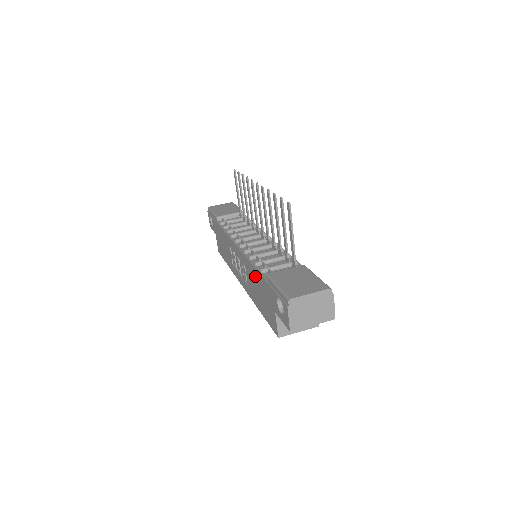
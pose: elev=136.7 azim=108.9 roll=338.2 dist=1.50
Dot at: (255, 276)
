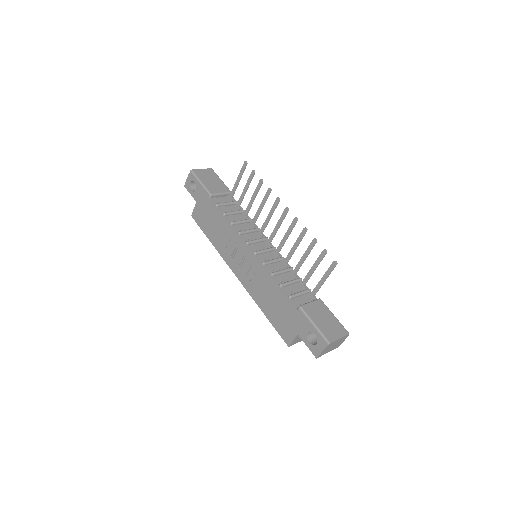
Dot at: (276, 294)
